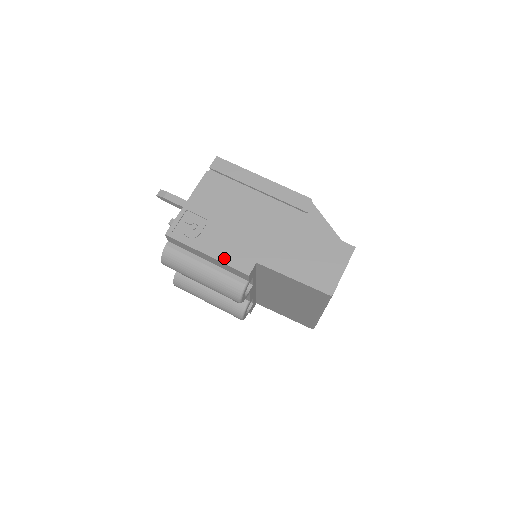
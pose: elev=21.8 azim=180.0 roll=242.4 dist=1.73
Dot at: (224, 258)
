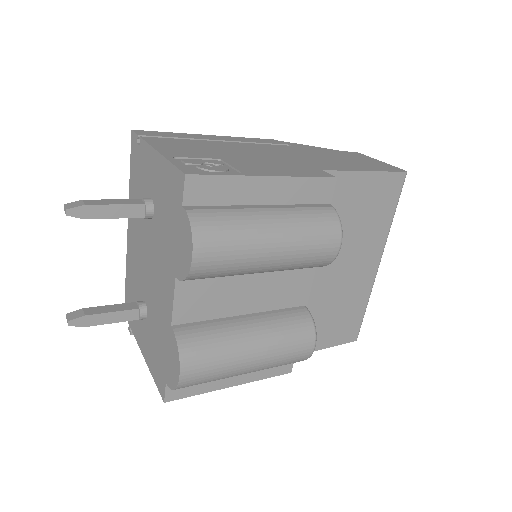
Dot at: (290, 174)
